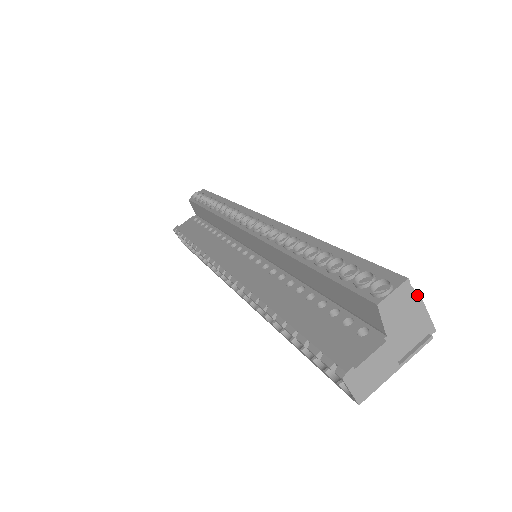
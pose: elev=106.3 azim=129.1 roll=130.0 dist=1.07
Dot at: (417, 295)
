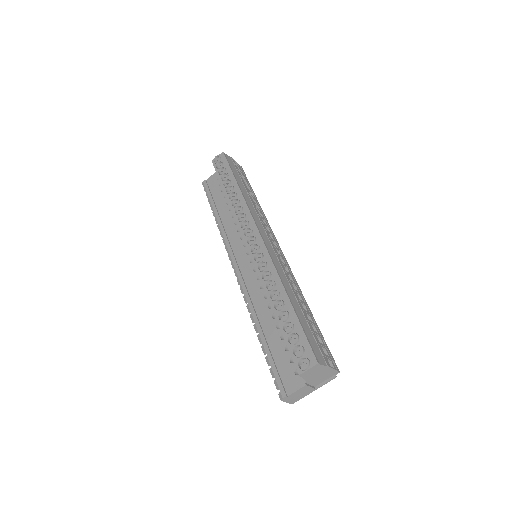
Dot at: (325, 366)
